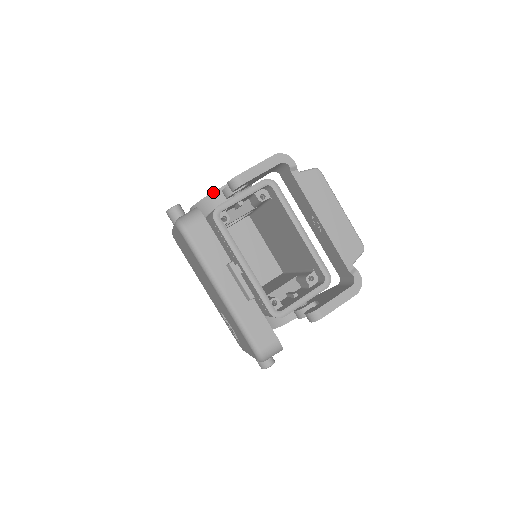
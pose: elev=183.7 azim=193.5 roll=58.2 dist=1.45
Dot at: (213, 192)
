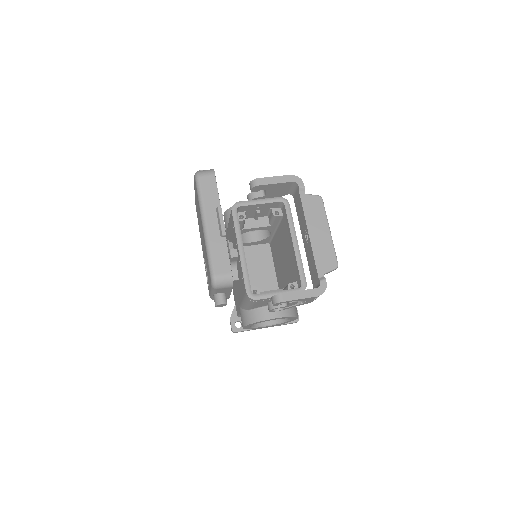
Dot at: occluded
